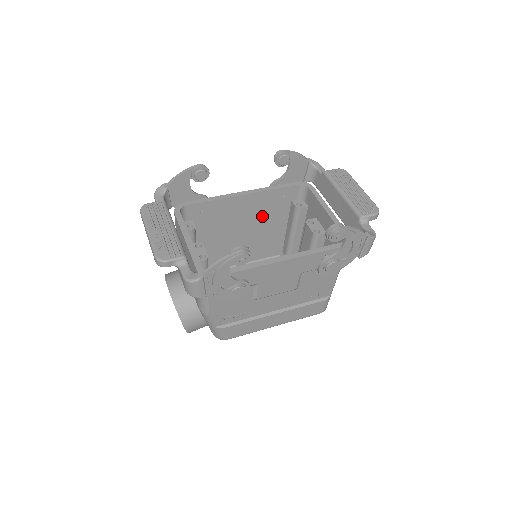
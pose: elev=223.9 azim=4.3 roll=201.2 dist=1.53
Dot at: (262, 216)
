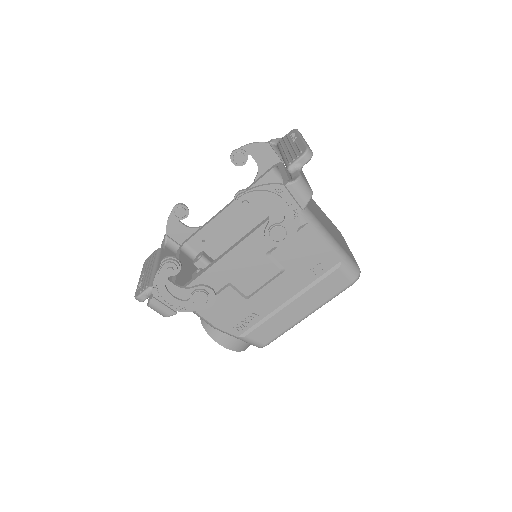
Dot at: (264, 216)
